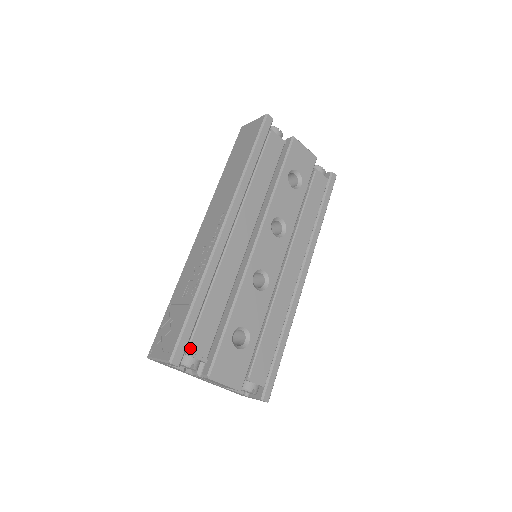
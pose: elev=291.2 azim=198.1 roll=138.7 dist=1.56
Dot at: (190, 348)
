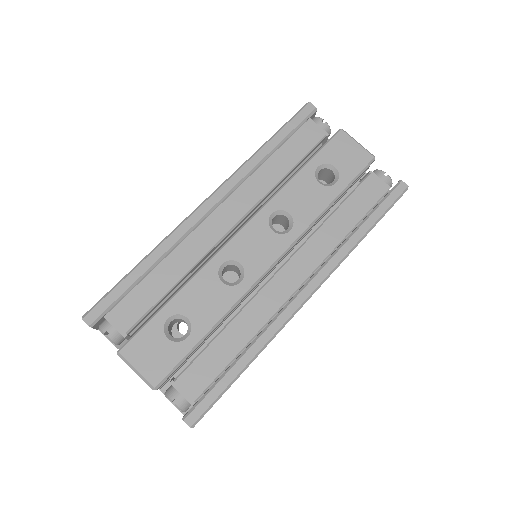
Dot at: (111, 313)
